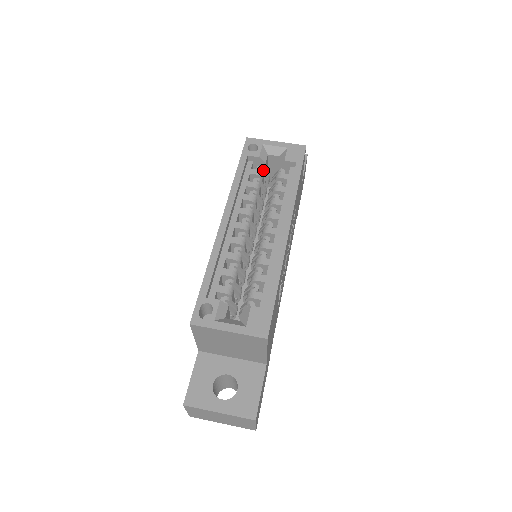
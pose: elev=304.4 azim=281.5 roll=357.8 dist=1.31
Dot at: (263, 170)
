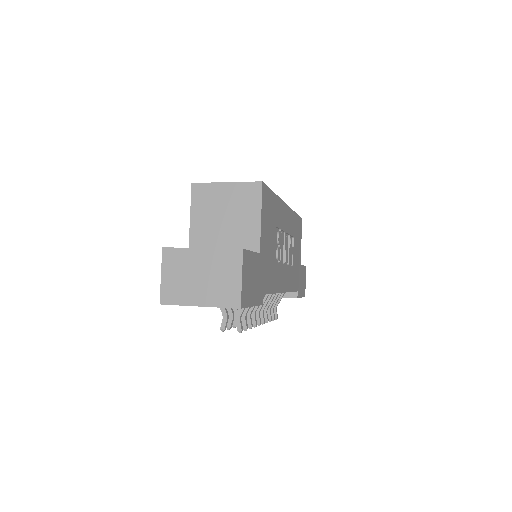
Dot at: occluded
